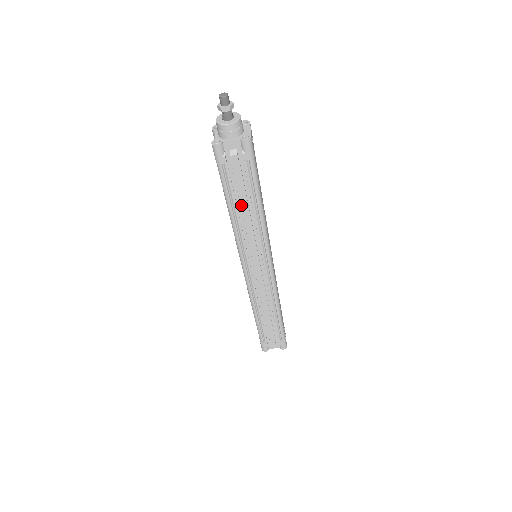
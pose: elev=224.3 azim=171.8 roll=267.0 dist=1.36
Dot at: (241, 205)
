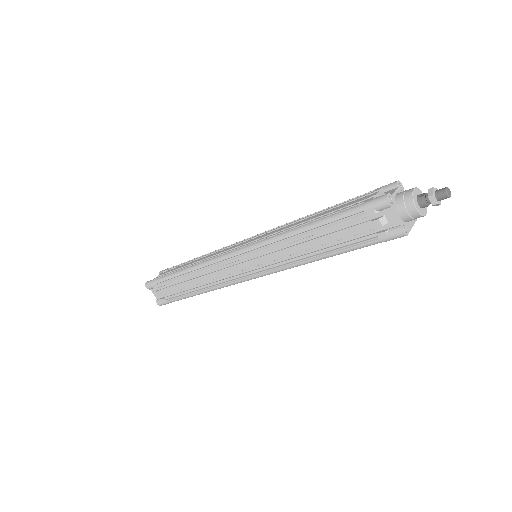
Dot at: (319, 238)
